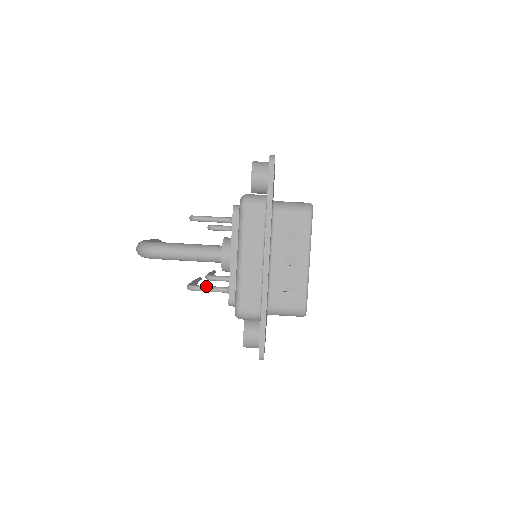
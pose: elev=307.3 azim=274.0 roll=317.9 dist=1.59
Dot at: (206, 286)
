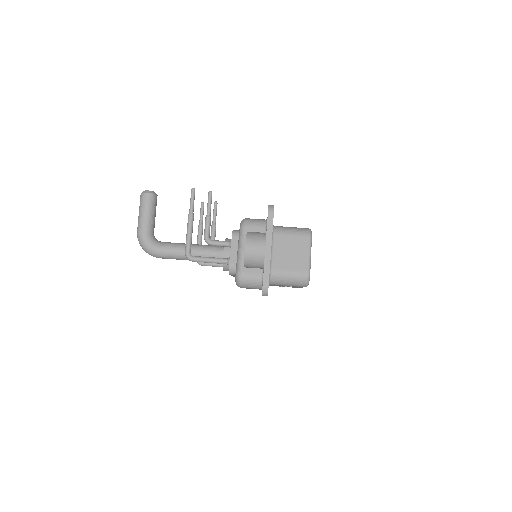
Dot at: (213, 265)
